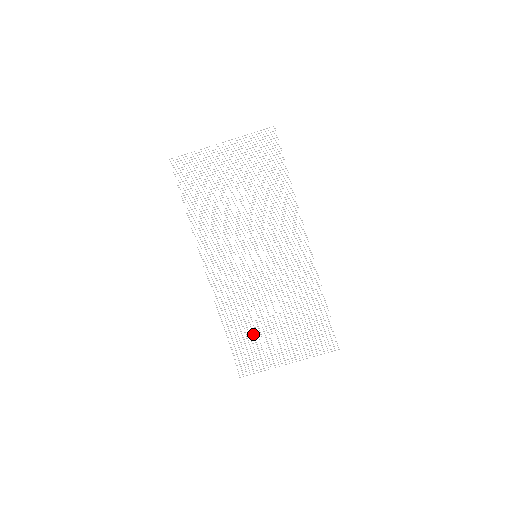
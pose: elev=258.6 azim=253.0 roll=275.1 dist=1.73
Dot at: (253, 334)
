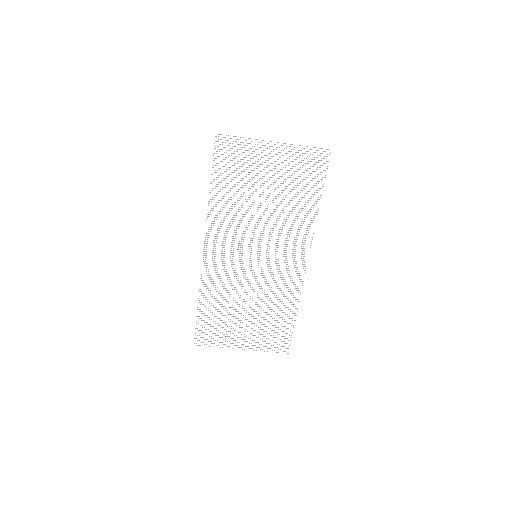
Dot at: occluded
